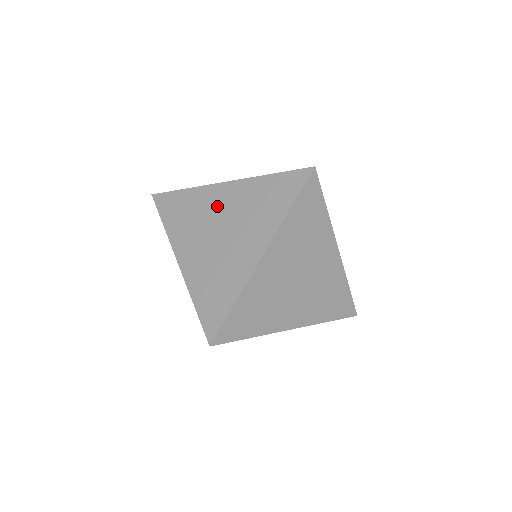
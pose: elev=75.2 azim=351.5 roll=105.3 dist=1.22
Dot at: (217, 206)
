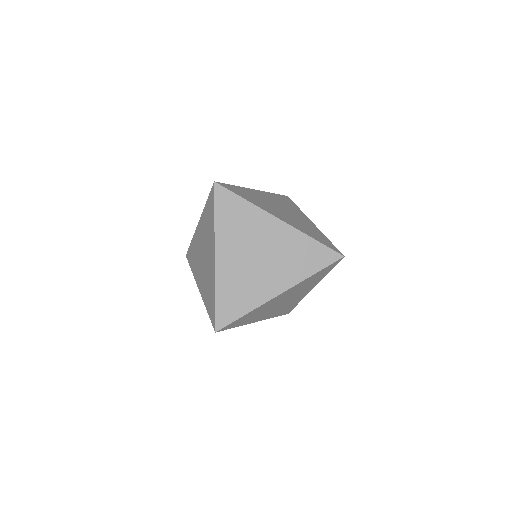
Dot at: (199, 241)
